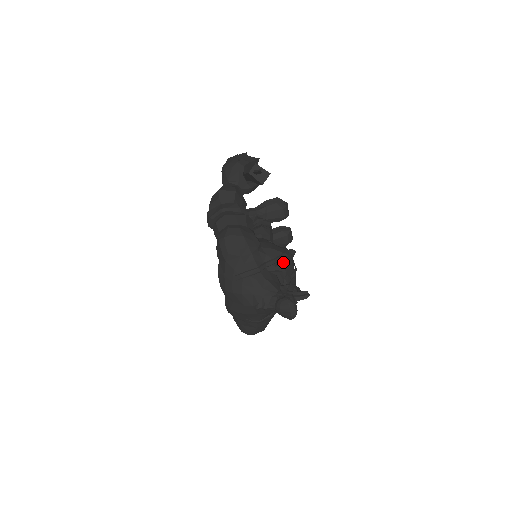
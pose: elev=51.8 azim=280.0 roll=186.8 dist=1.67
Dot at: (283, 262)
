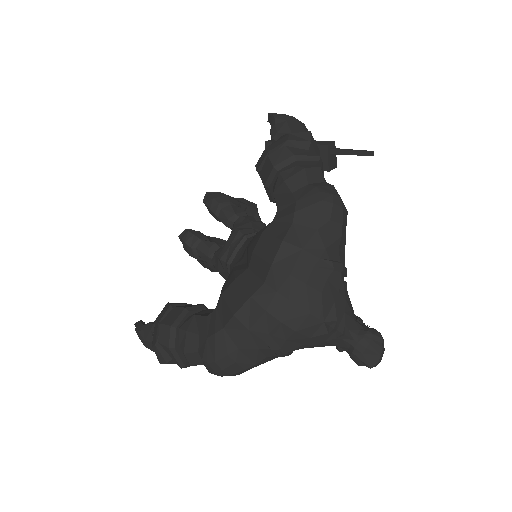
Dot at: occluded
